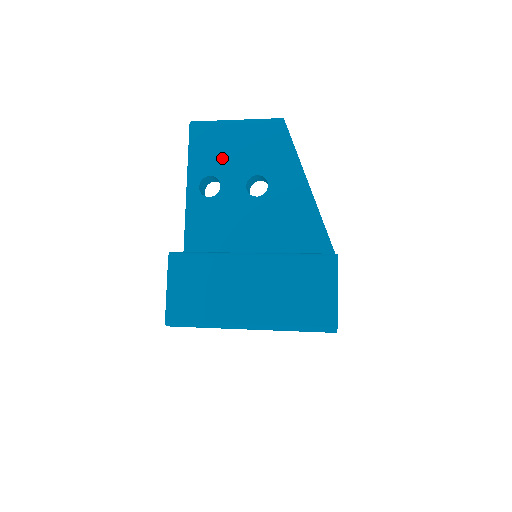
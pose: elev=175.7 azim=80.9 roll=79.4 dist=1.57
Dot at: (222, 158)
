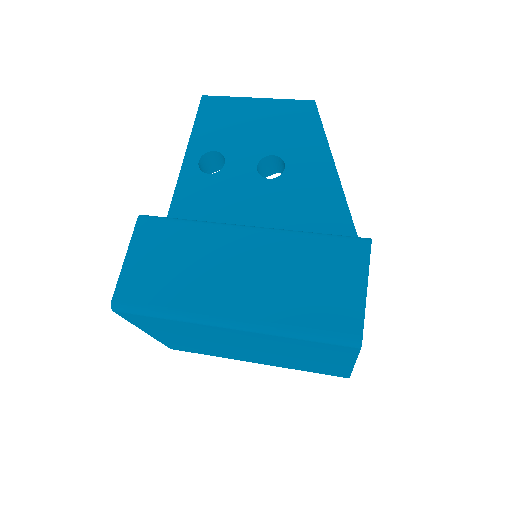
Dot at: (233, 134)
